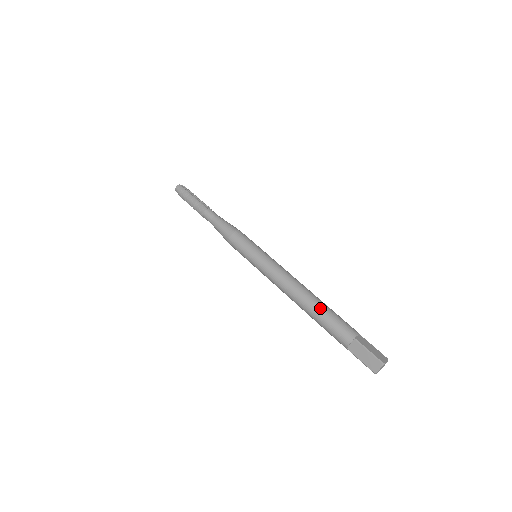
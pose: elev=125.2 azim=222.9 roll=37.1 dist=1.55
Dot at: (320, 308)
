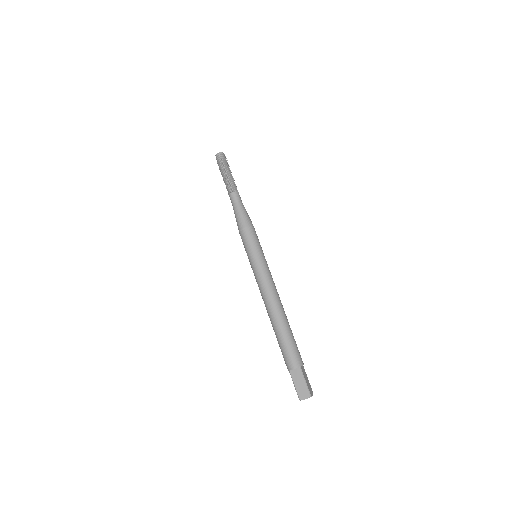
Dot at: (287, 329)
